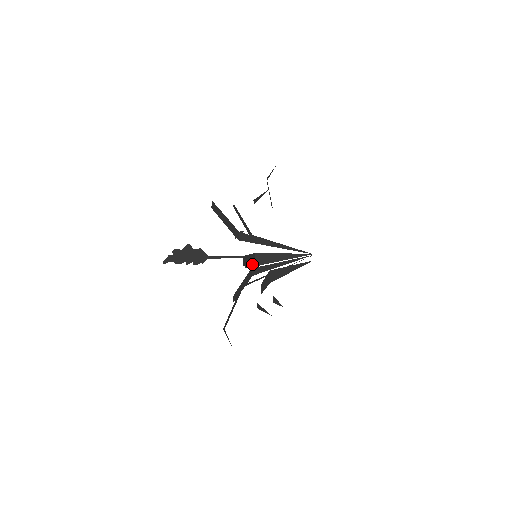
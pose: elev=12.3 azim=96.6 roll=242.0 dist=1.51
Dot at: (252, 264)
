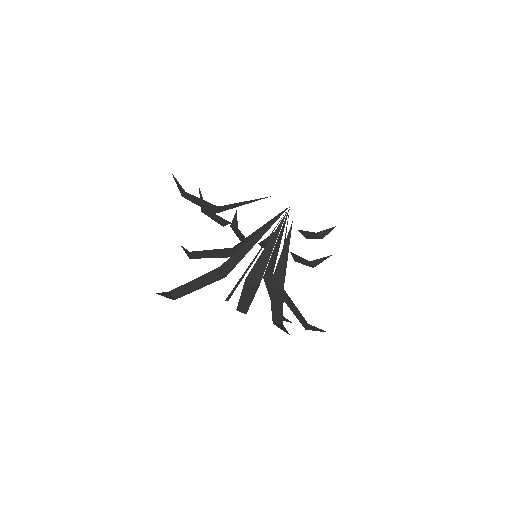
Dot at: (219, 223)
